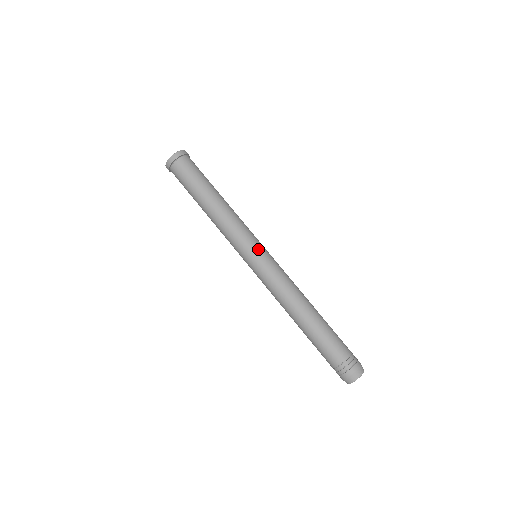
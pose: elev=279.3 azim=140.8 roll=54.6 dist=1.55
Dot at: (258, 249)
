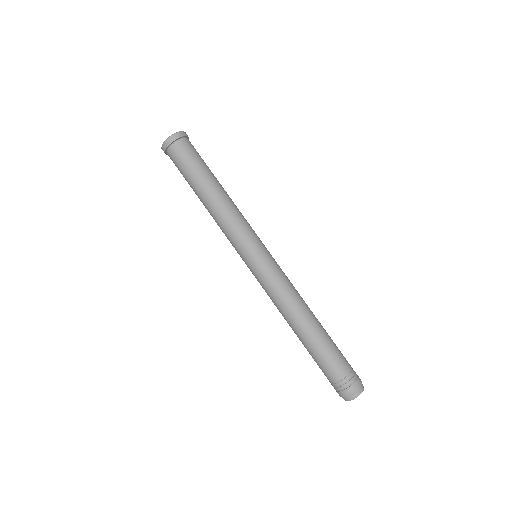
Dot at: (264, 246)
